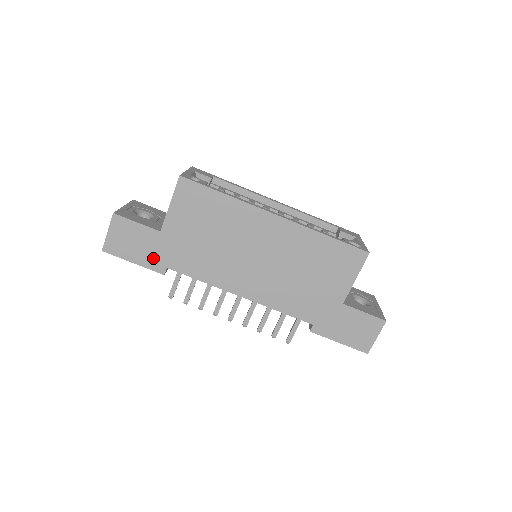
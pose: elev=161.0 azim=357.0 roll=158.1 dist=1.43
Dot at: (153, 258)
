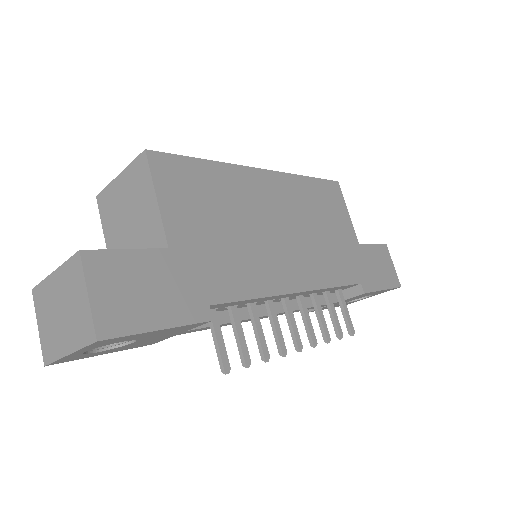
Dot at: (183, 301)
